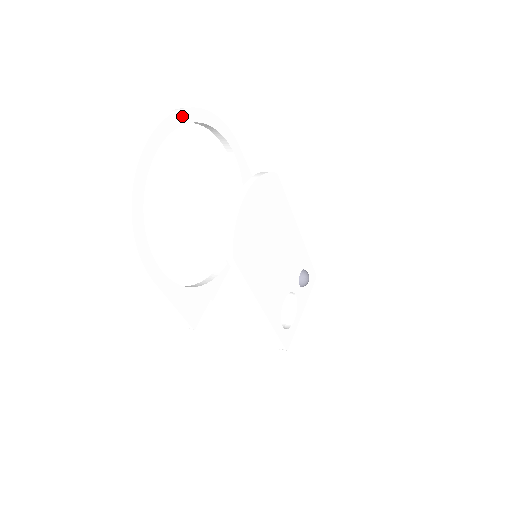
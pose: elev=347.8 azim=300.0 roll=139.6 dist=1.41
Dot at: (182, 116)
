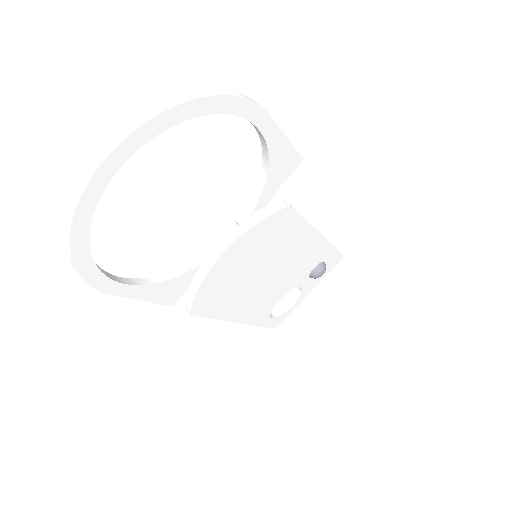
Dot at: (156, 124)
